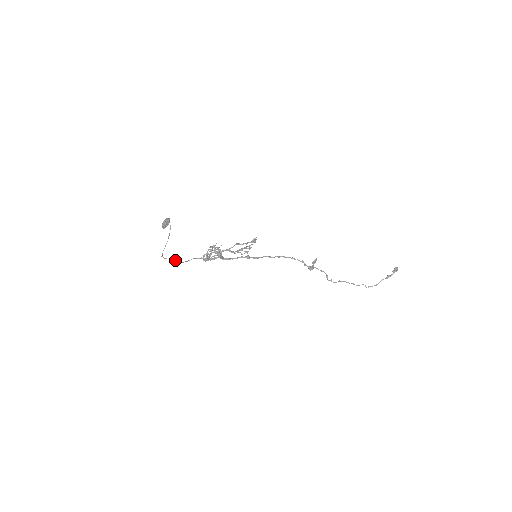
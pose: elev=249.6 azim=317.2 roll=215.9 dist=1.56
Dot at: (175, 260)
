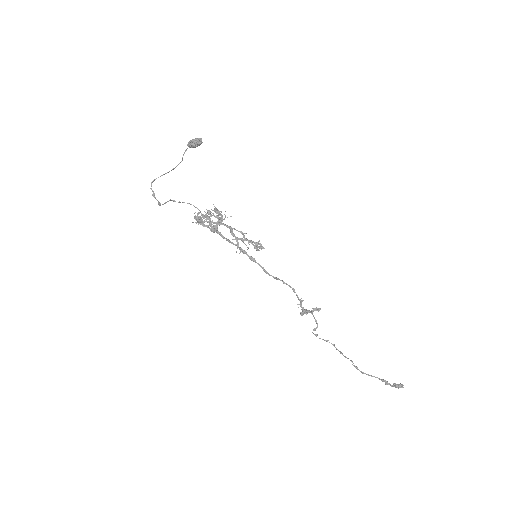
Dot at: (157, 200)
